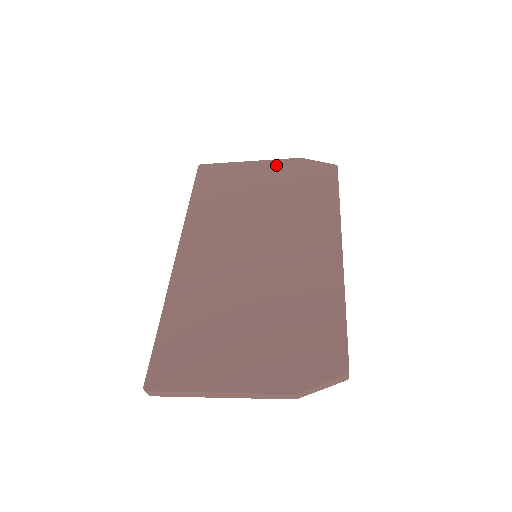
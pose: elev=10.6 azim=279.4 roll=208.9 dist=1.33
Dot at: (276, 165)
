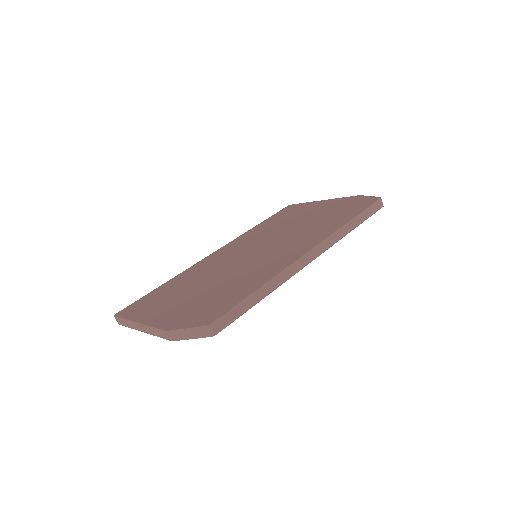
Dot at: (336, 201)
